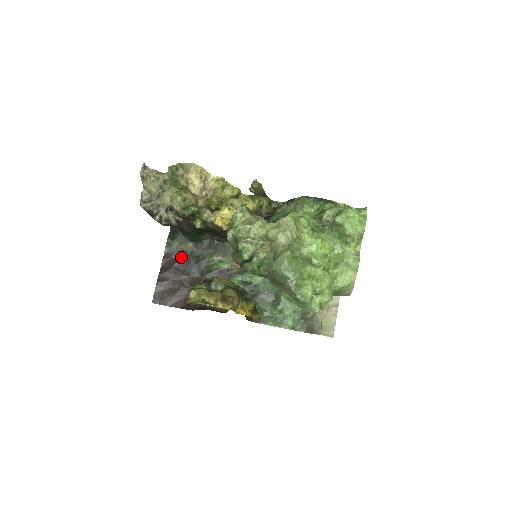
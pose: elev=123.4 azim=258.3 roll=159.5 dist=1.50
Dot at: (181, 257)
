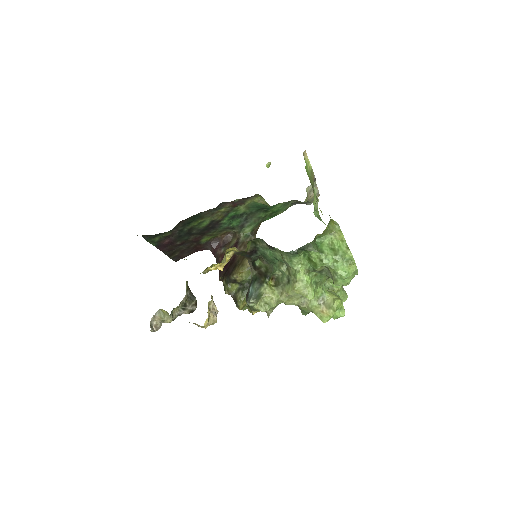
Dot at: (169, 238)
